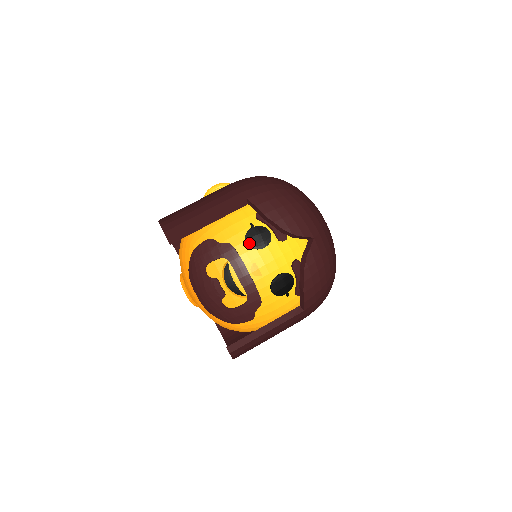
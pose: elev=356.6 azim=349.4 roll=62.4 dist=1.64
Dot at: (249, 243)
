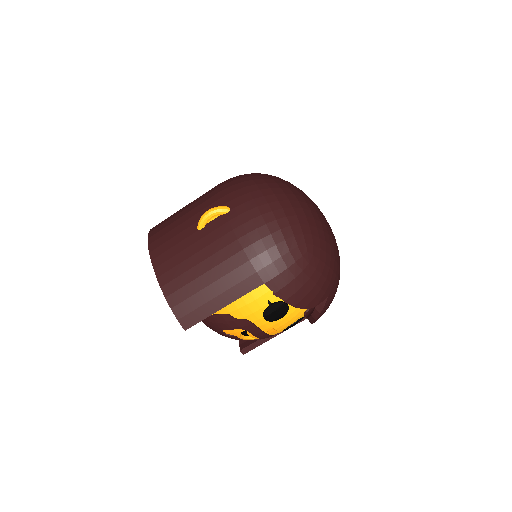
Dot at: (267, 319)
